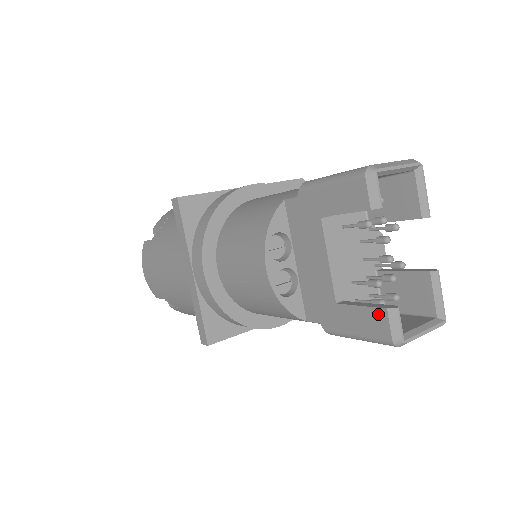
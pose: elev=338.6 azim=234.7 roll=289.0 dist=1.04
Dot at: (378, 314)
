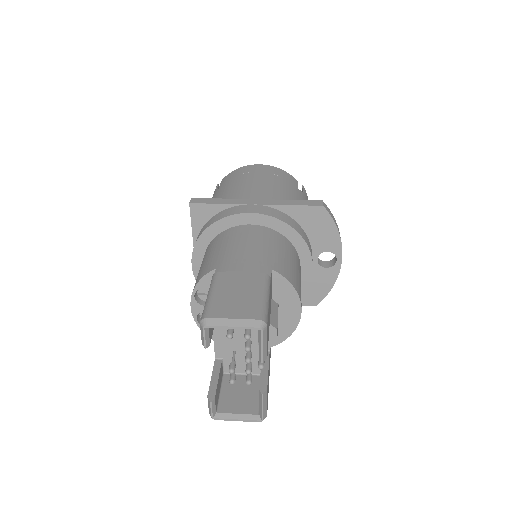
Dot at: (209, 393)
